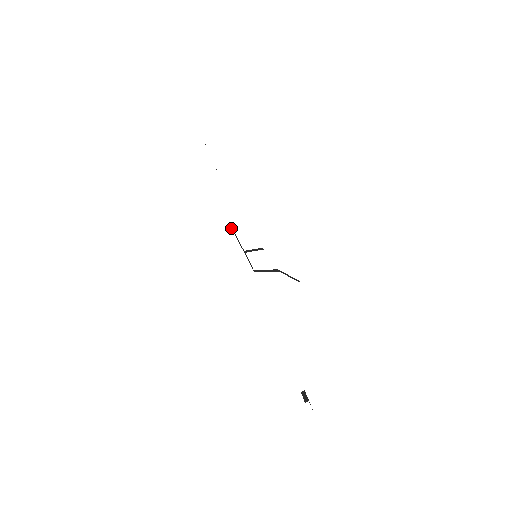
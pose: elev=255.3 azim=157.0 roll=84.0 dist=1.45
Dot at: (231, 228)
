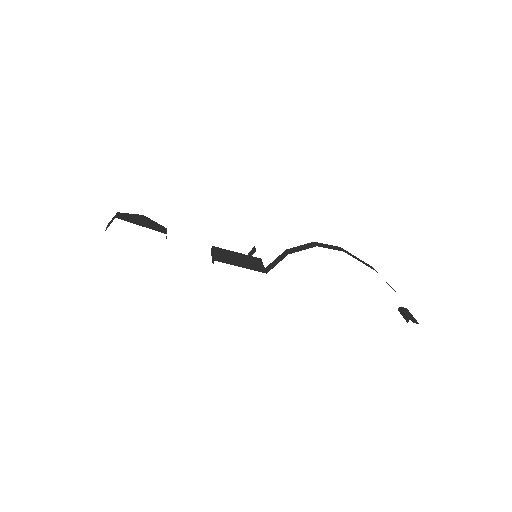
Dot at: (212, 252)
